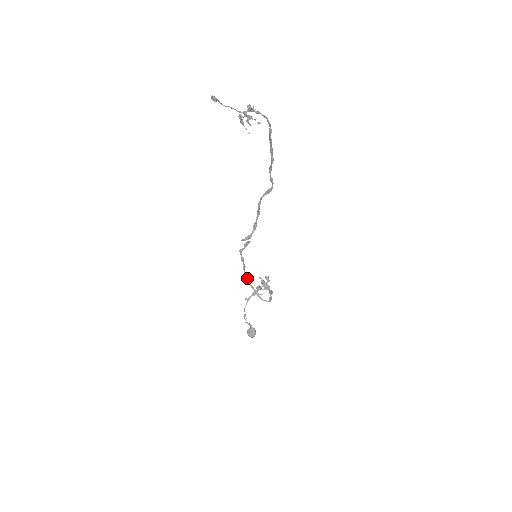
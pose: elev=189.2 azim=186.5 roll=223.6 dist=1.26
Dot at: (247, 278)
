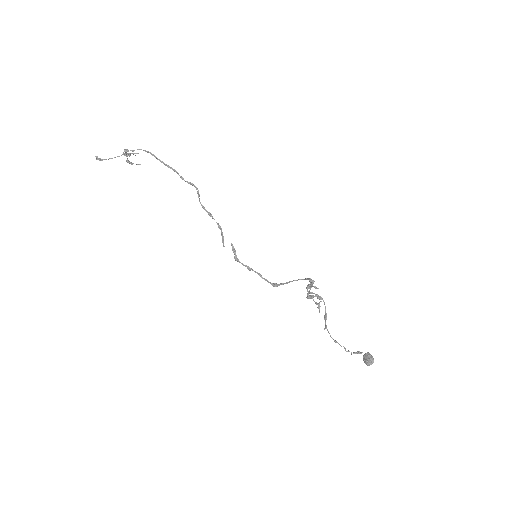
Dot at: (273, 284)
